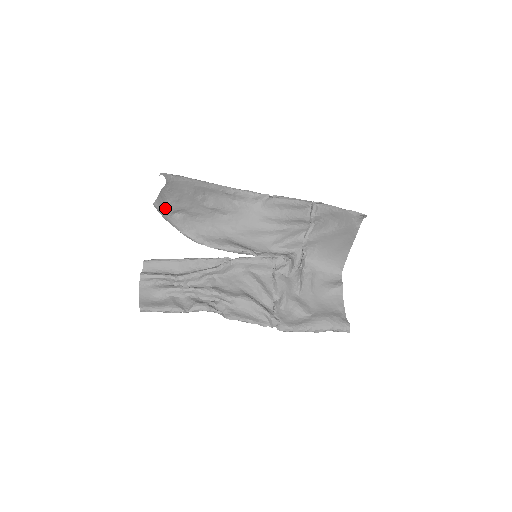
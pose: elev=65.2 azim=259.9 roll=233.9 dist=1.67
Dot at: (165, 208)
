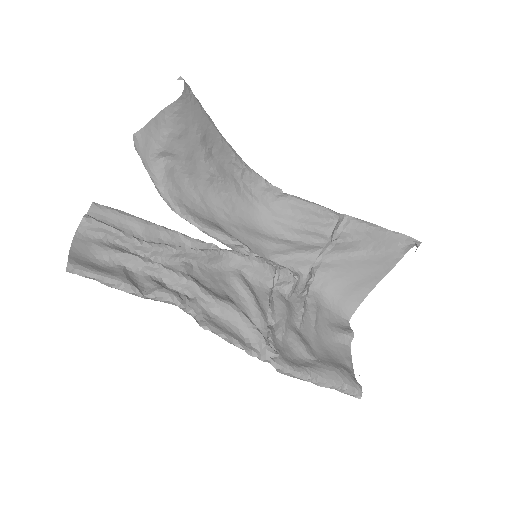
Dot at: (153, 142)
